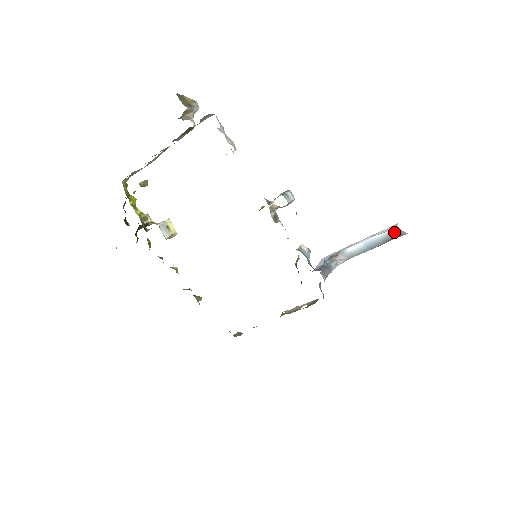
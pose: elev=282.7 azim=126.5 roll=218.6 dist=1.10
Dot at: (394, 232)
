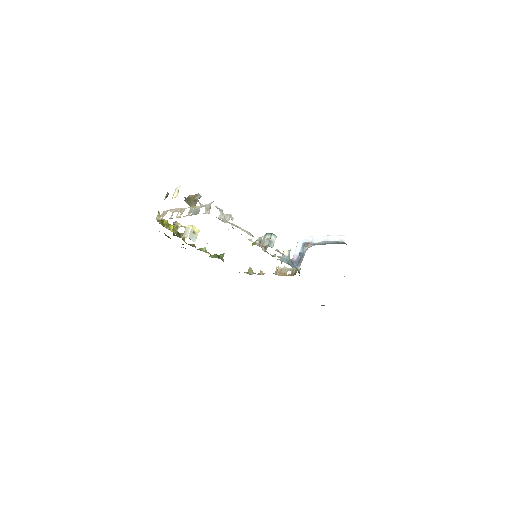
Dot at: (343, 243)
